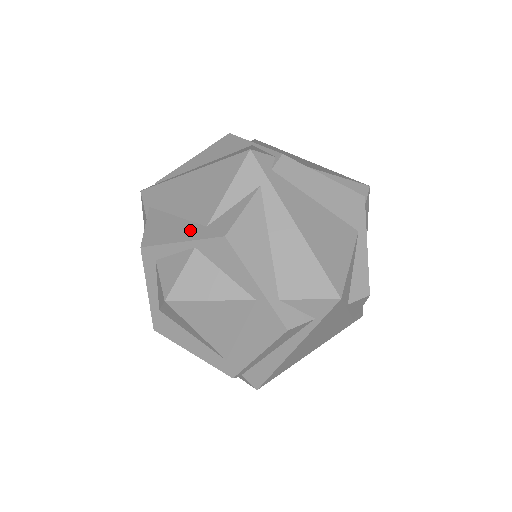
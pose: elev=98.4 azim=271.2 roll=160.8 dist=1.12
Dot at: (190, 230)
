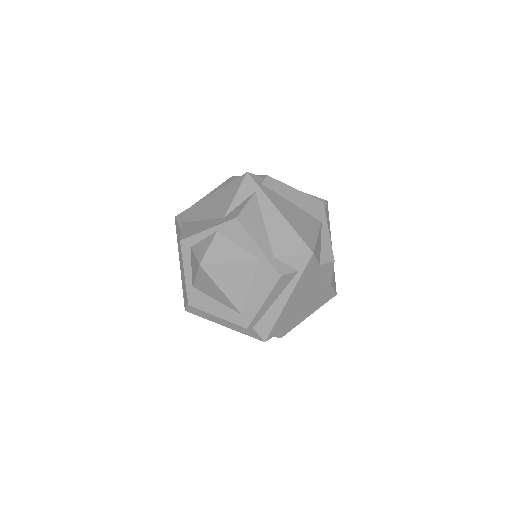
Dot at: (213, 222)
